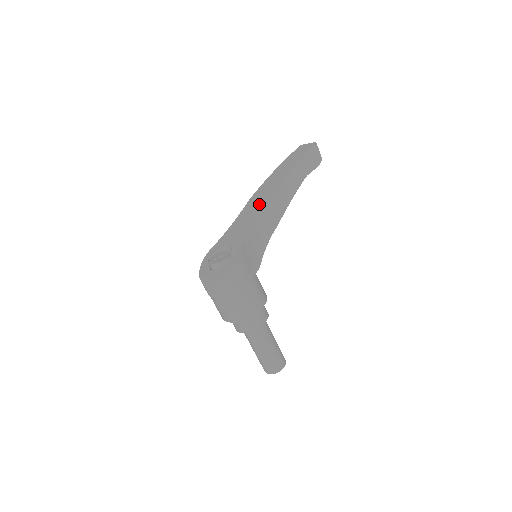
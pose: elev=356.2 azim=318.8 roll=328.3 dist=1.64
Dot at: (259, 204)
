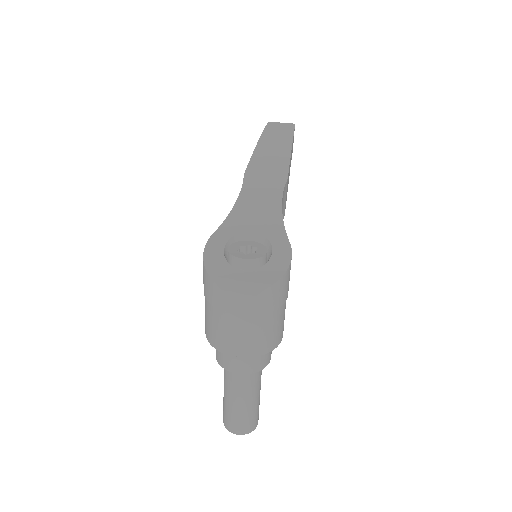
Dot at: (275, 181)
